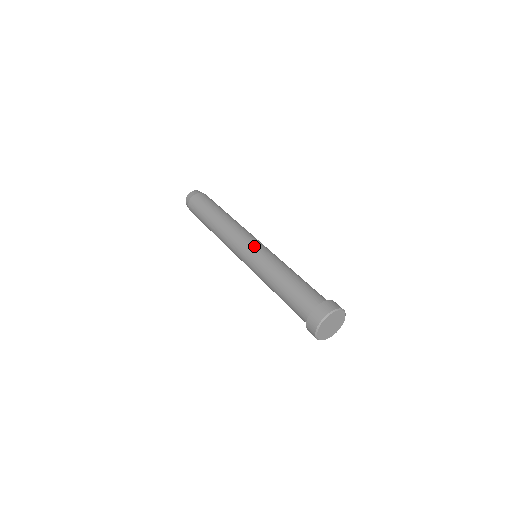
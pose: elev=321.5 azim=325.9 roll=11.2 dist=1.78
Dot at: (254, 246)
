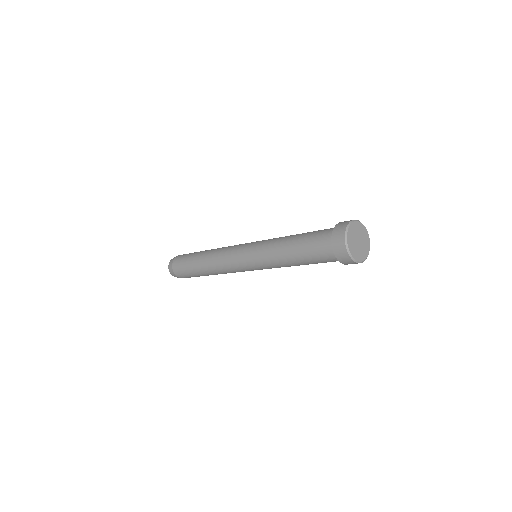
Dot at: (253, 242)
